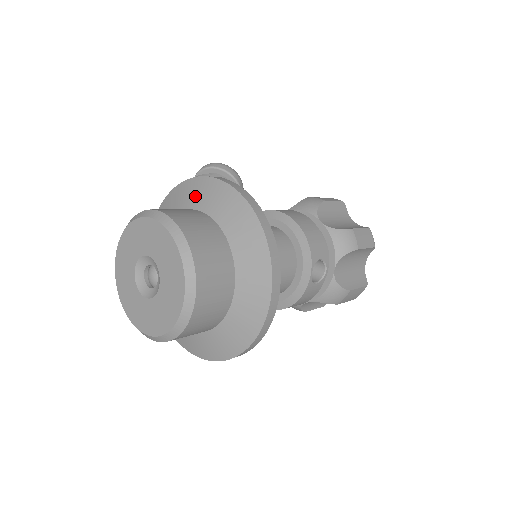
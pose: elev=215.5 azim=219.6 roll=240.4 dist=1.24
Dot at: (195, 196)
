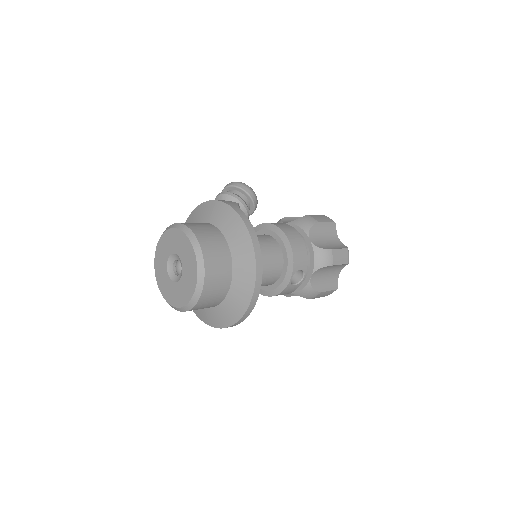
Dot at: (217, 216)
